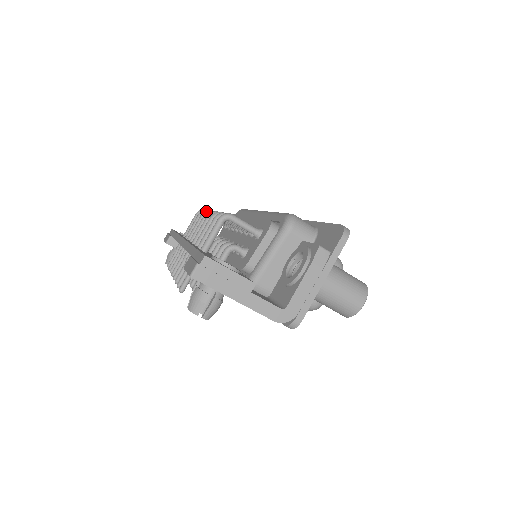
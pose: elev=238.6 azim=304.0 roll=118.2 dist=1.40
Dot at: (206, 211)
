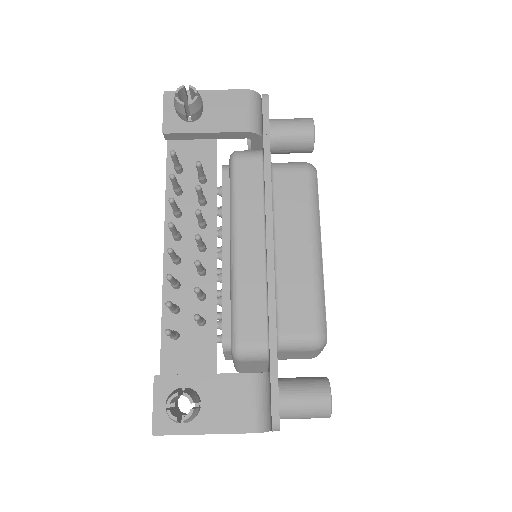
Dot at: occluded
